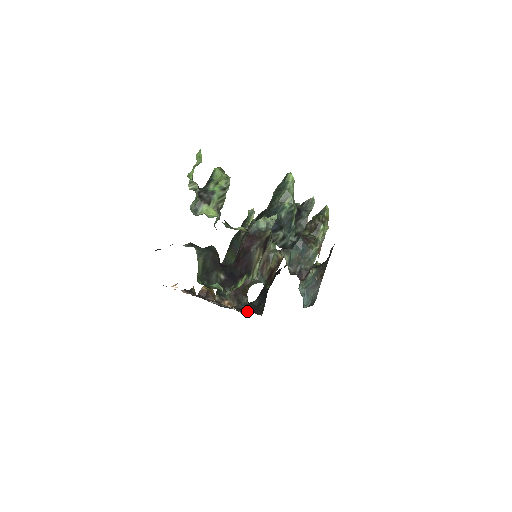
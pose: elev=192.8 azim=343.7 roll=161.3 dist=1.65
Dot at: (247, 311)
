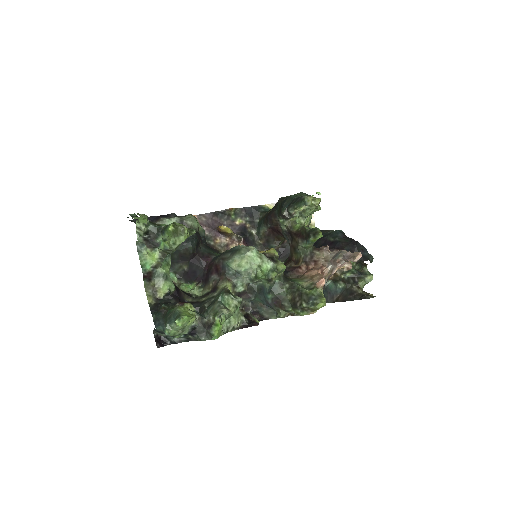
Dot at: occluded
